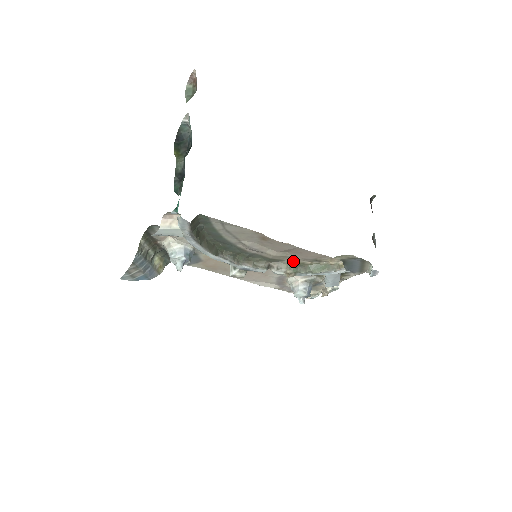
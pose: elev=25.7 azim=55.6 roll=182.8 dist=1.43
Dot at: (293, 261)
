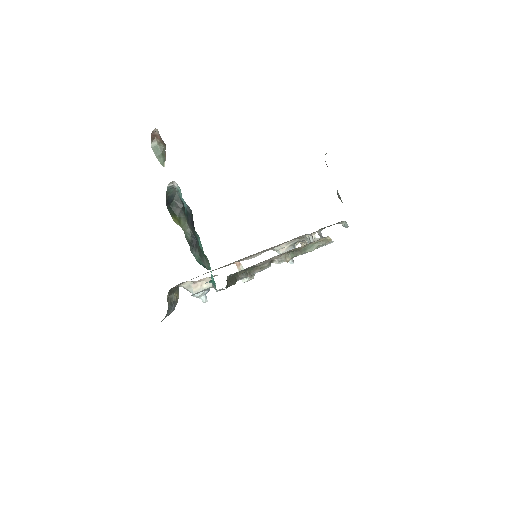
Dot at: occluded
